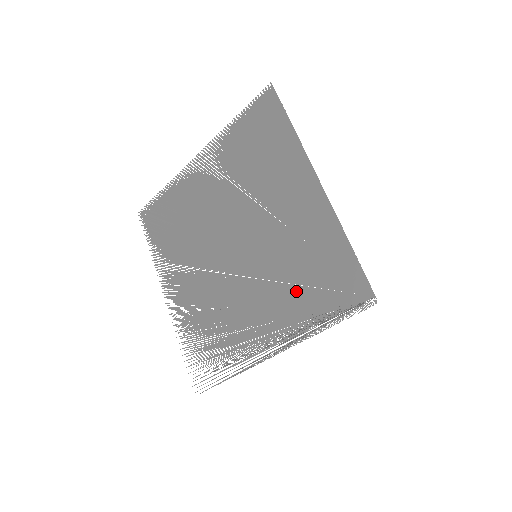
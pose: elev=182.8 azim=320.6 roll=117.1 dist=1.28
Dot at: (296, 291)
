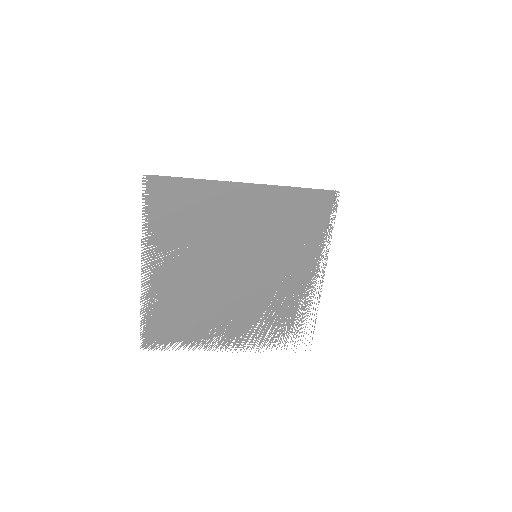
Dot at: (298, 239)
